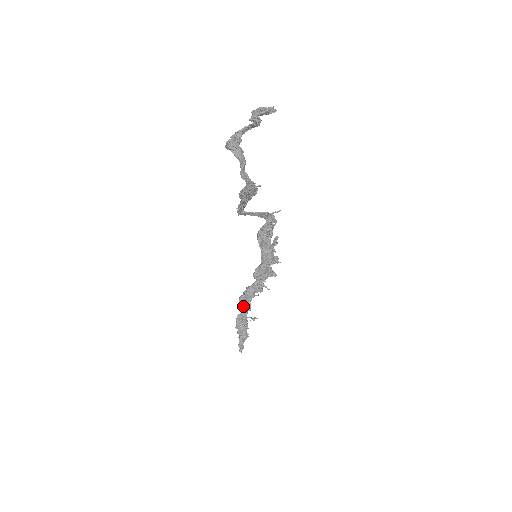
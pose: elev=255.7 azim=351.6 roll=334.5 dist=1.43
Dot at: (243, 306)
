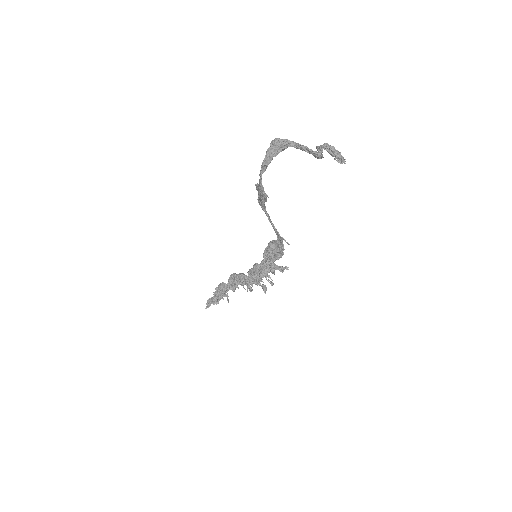
Dot at: (230, 281)
